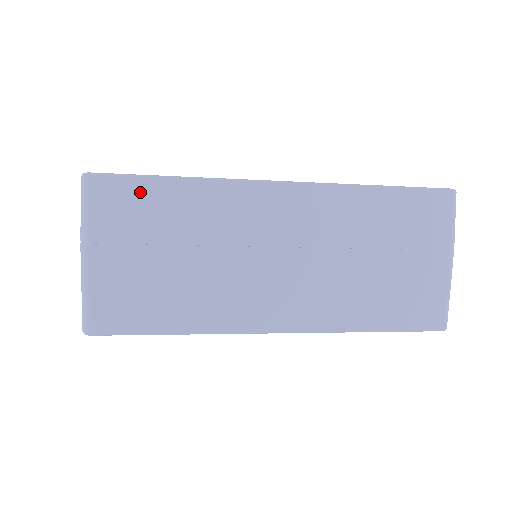
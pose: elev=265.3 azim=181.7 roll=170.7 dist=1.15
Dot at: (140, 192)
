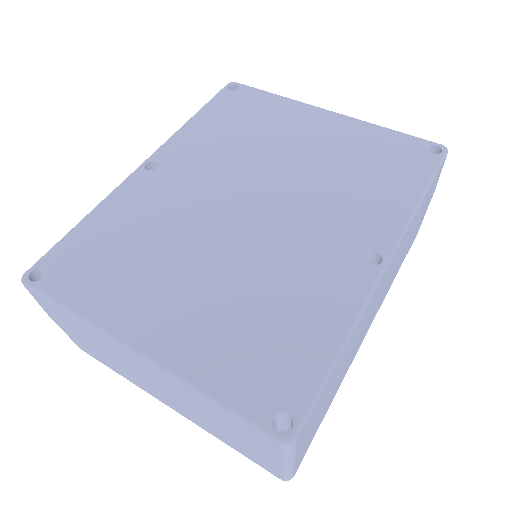
Dot at: (322, 395)
